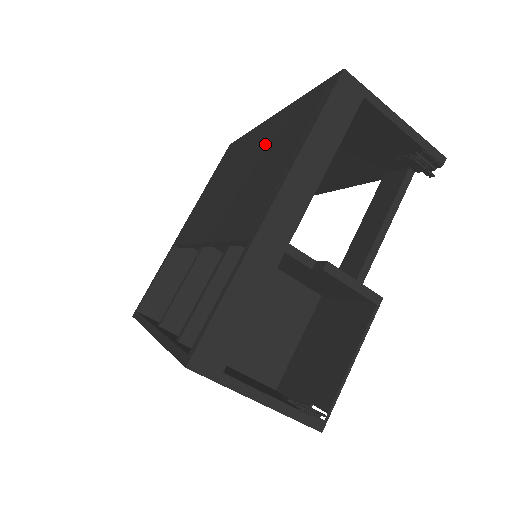
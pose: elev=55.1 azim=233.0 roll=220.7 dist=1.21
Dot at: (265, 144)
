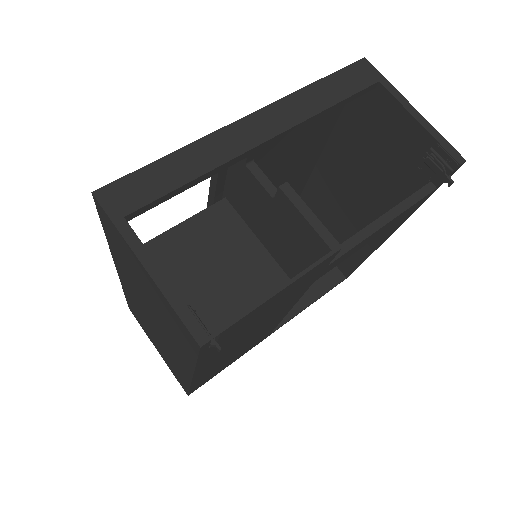
Dot at: occluded
